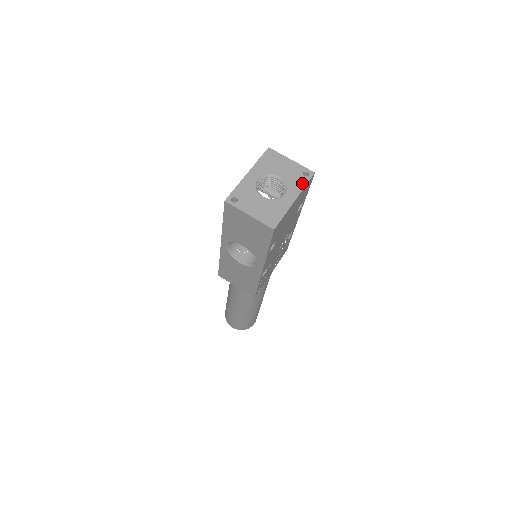
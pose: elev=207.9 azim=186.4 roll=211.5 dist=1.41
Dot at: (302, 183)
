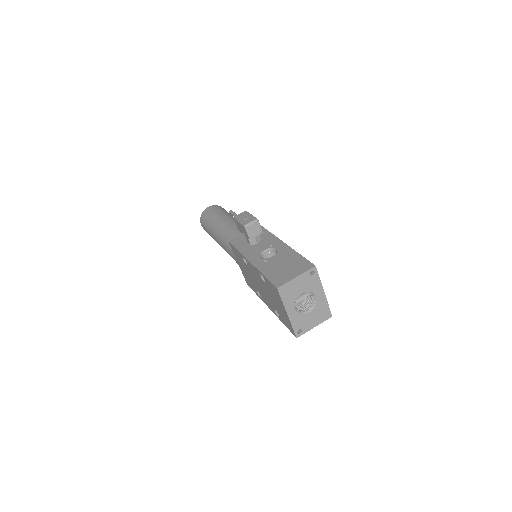
Dot at: (317, 281)
